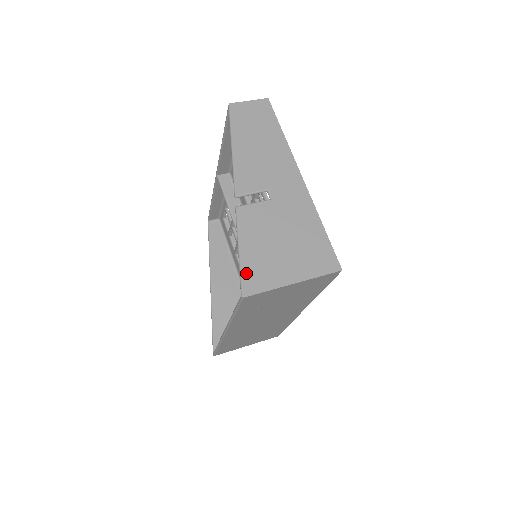
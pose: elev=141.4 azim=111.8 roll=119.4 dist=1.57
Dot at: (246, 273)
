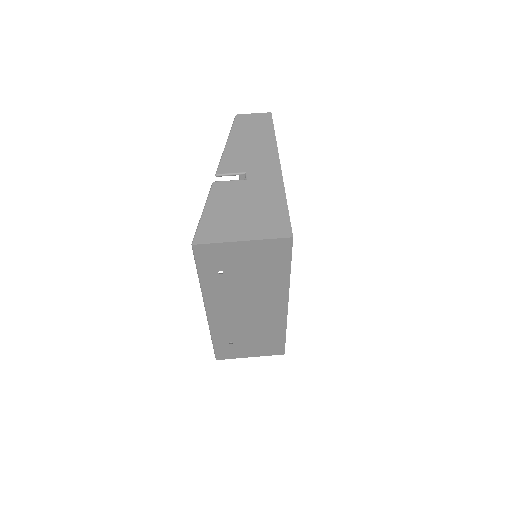
Dot at: (202, 228)
